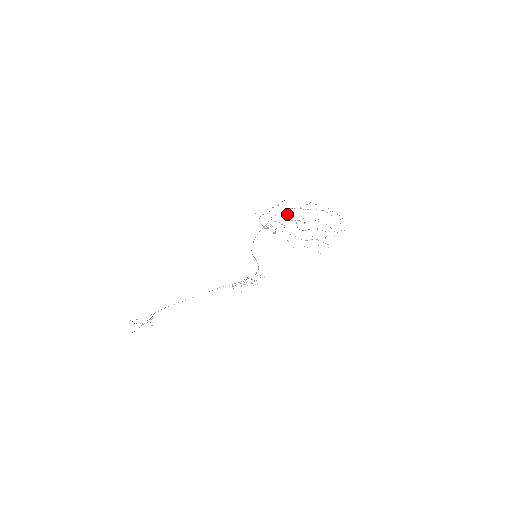
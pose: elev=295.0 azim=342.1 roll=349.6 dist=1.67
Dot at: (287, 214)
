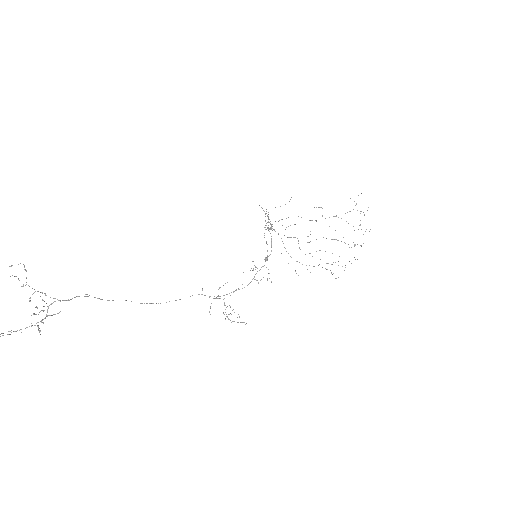
Dot at: (288, 226)
